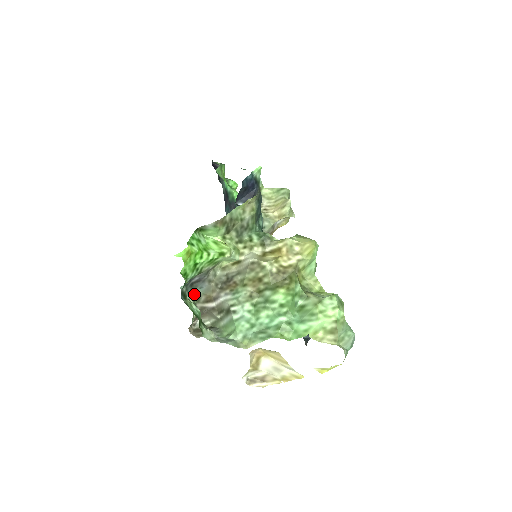
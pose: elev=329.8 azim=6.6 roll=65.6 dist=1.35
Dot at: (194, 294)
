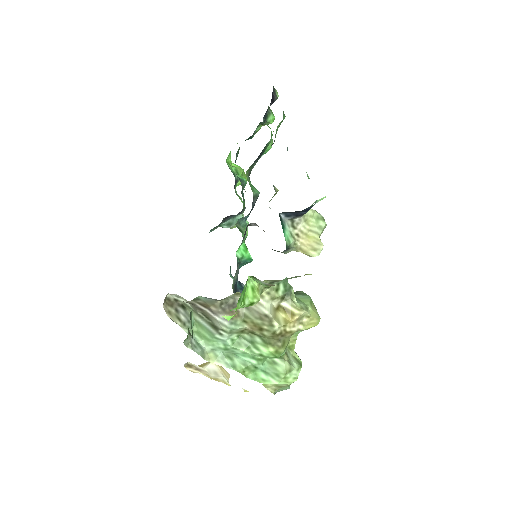
Dot at: (196, 297)
